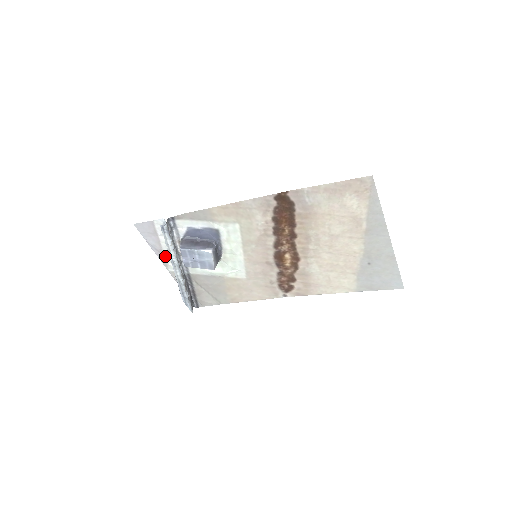
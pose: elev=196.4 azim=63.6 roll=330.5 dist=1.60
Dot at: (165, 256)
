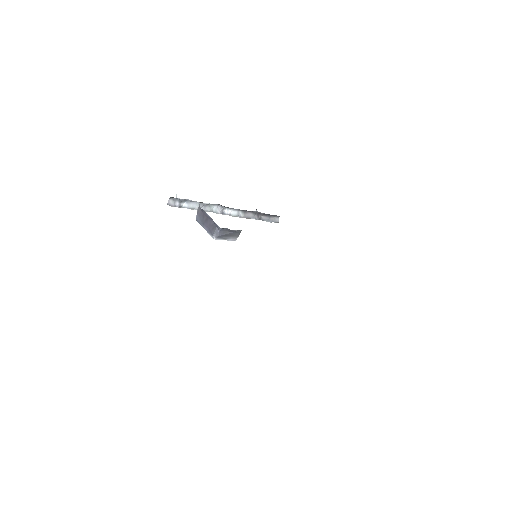
Dot at: occluded
